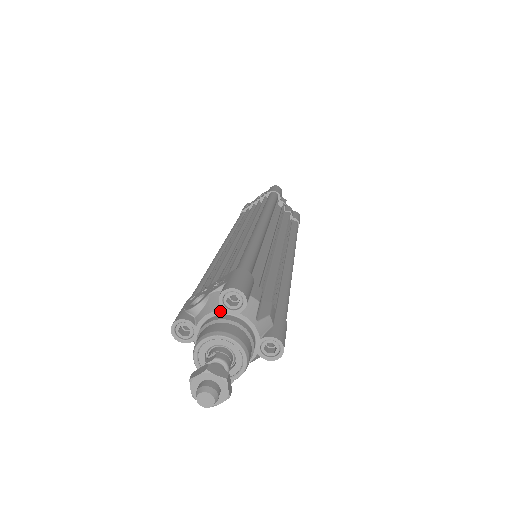
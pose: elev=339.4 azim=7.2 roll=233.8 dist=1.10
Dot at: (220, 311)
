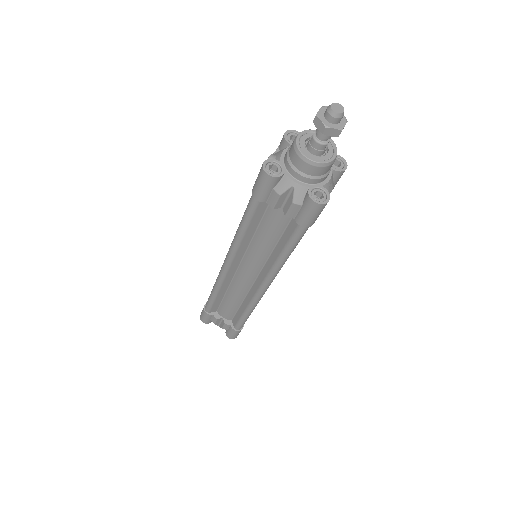
Dot at: occluded
